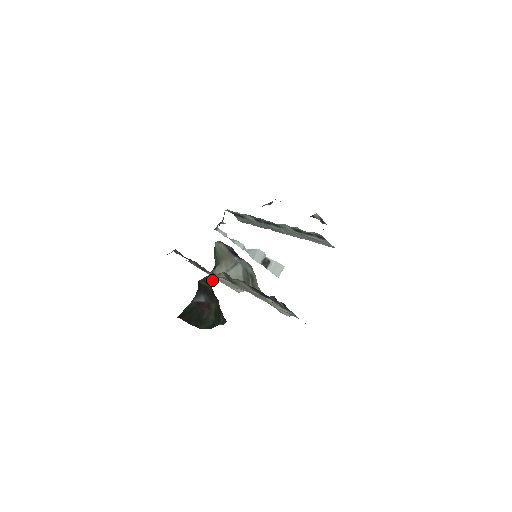
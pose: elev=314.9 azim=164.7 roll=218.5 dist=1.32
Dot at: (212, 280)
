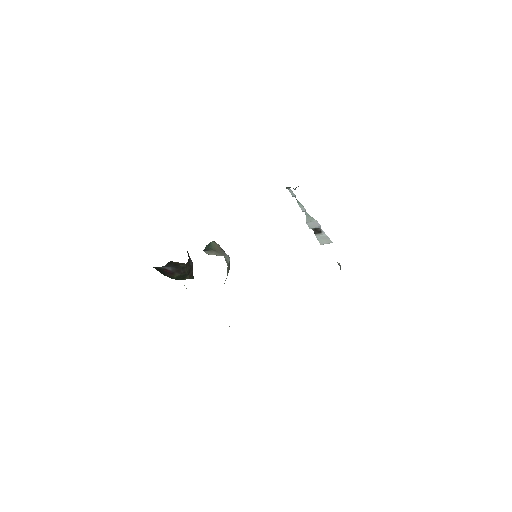
Dot at: (186, 263)
